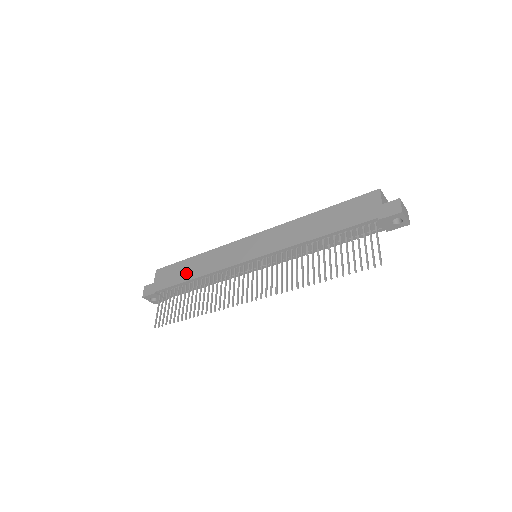
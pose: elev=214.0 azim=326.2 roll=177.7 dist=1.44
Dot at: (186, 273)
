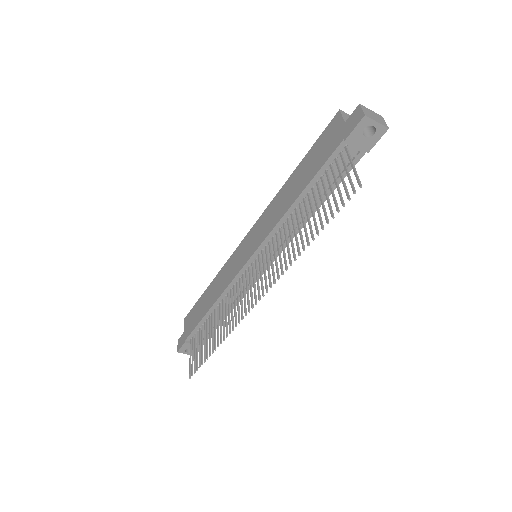
Dot at: (203, 307)
